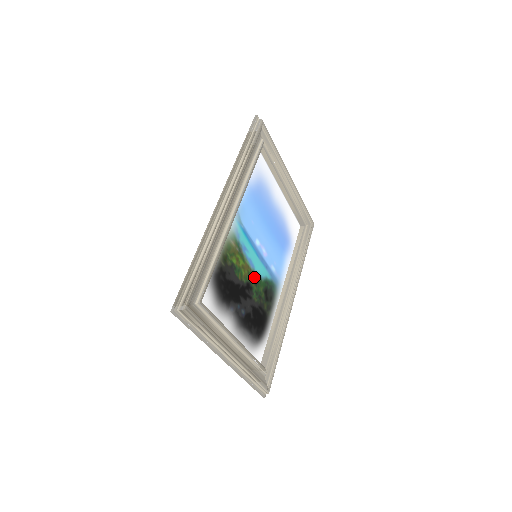
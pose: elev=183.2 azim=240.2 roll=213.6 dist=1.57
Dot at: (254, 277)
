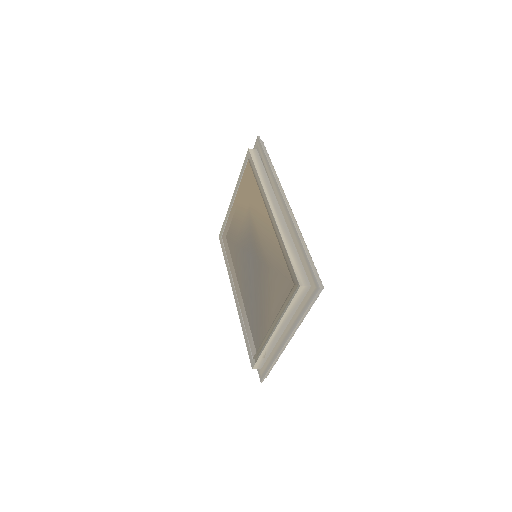
Dot at: occluded
